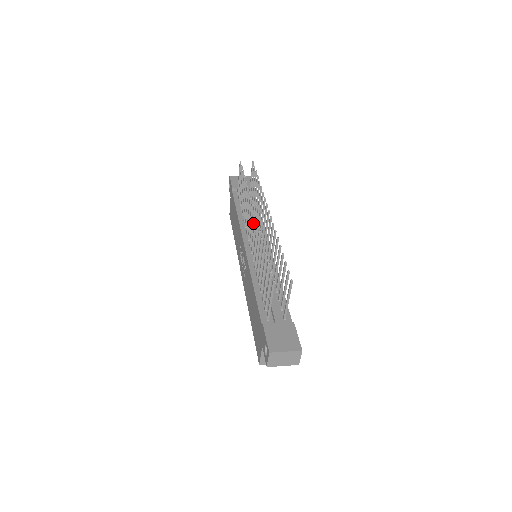
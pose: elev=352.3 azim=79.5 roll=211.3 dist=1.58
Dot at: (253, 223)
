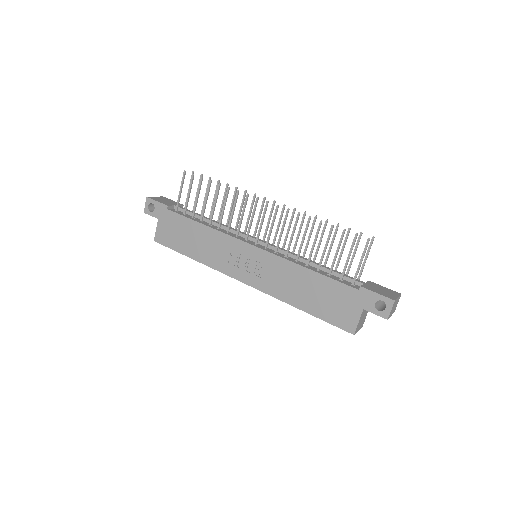
Dot at: (264, 216)
